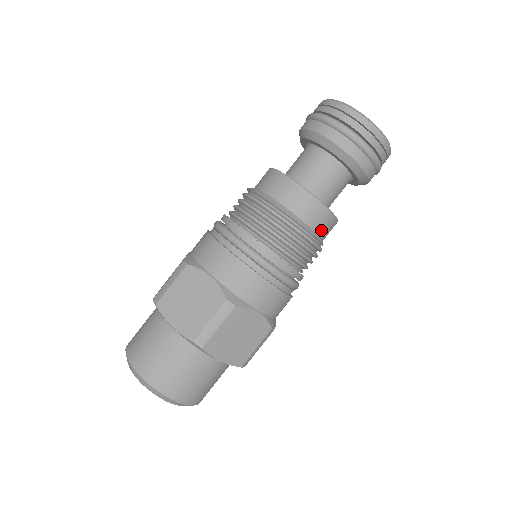
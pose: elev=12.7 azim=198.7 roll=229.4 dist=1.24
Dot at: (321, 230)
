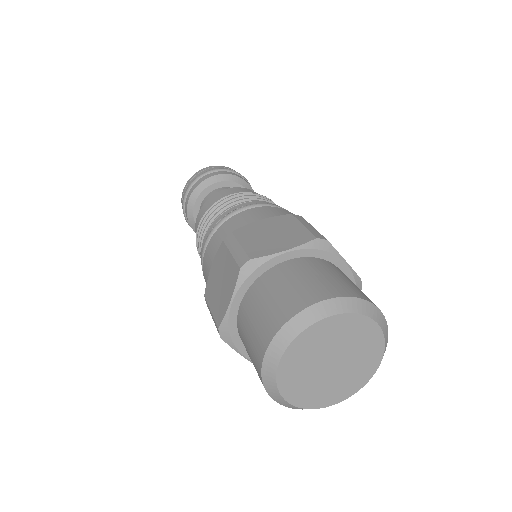
Dot at: occluded
